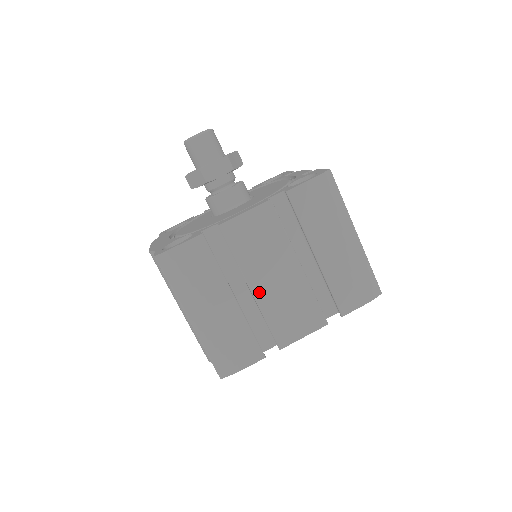
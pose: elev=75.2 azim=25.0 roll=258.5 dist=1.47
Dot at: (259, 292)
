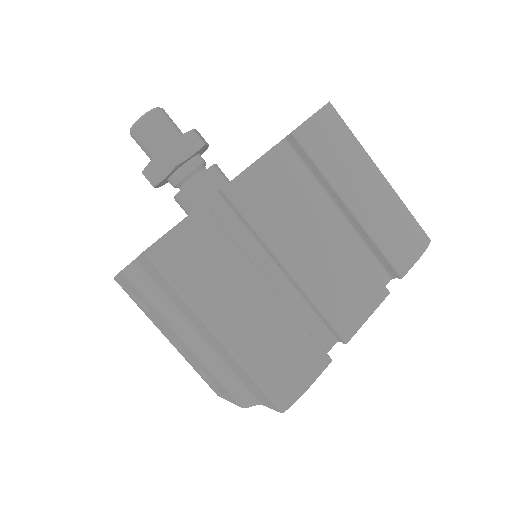
Dot at: (298, 269)
